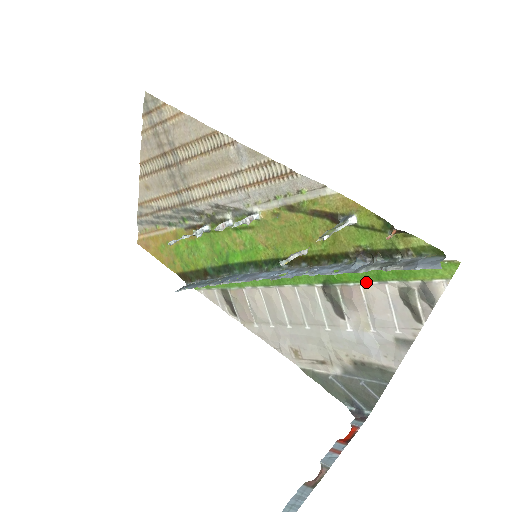
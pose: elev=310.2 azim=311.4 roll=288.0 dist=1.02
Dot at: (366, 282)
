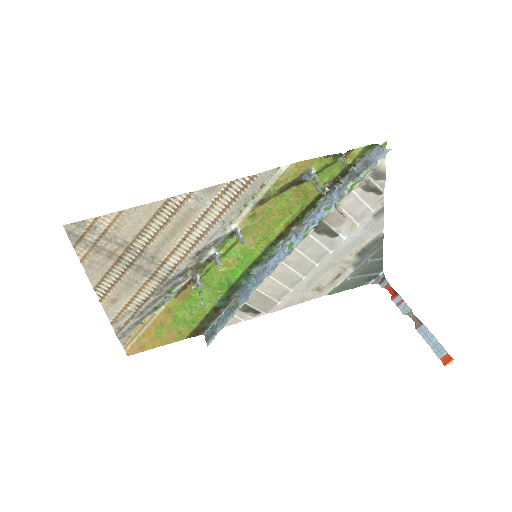
Dot at: (341, 200)
